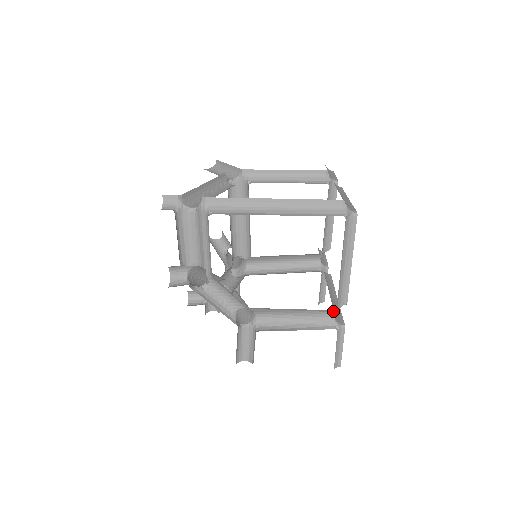
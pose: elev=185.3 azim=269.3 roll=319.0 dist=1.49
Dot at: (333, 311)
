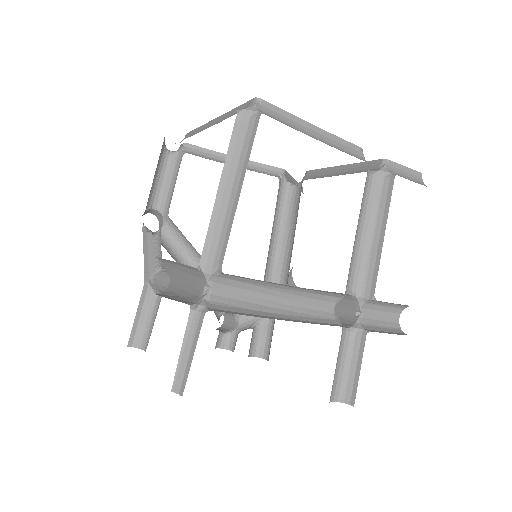
Dot at: (204, 277)
